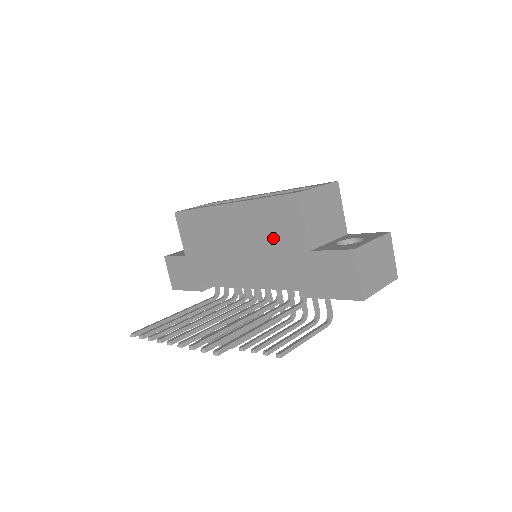
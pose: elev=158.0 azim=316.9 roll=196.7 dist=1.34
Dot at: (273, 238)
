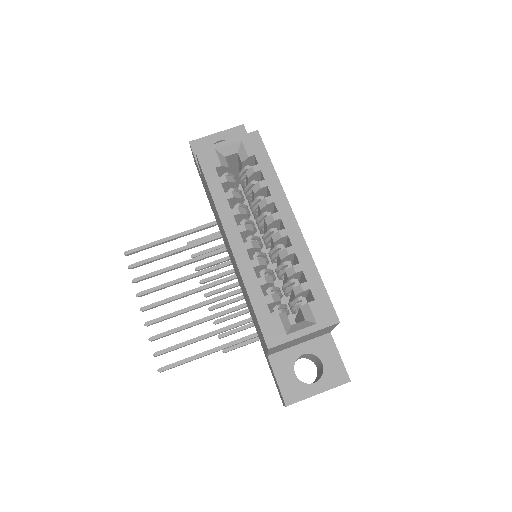
Dot at: (251, 310)
